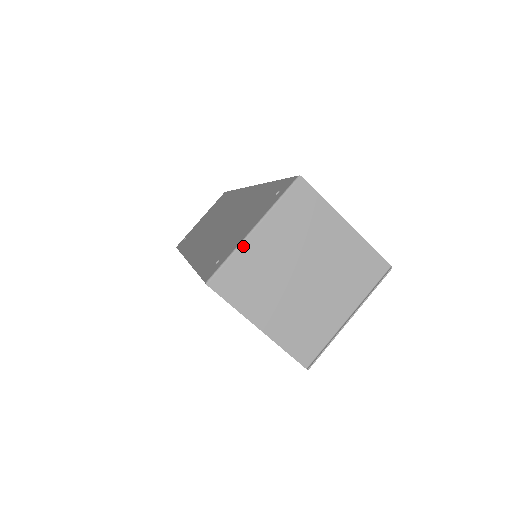
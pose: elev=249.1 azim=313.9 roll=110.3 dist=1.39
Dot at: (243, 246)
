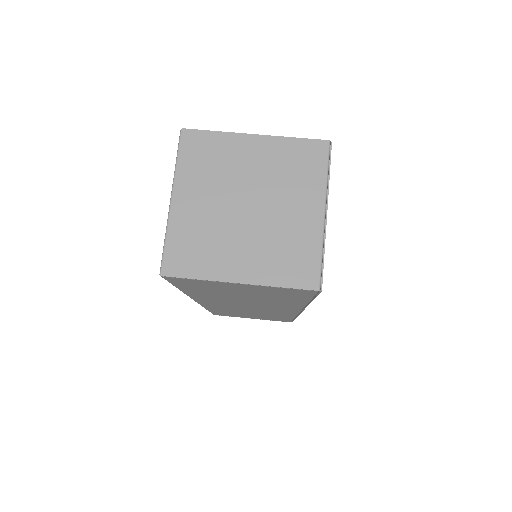
Dot at: (171, 220)
